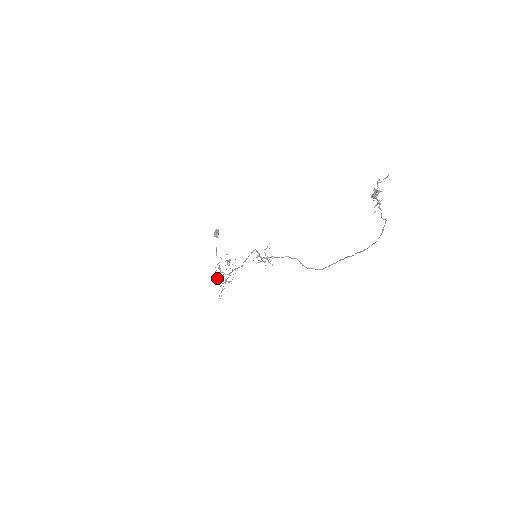
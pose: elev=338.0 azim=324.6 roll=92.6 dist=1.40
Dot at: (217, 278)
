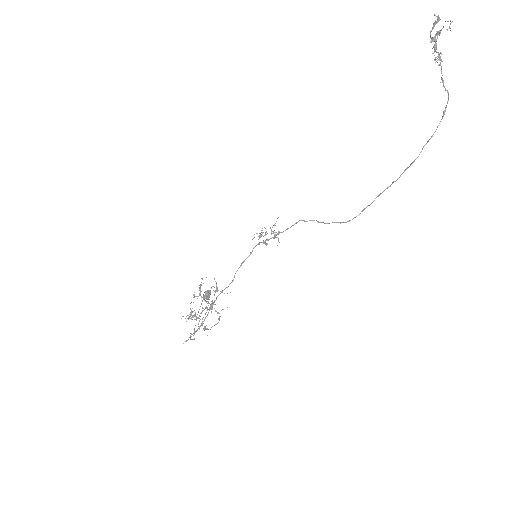
Dot at: occluded
